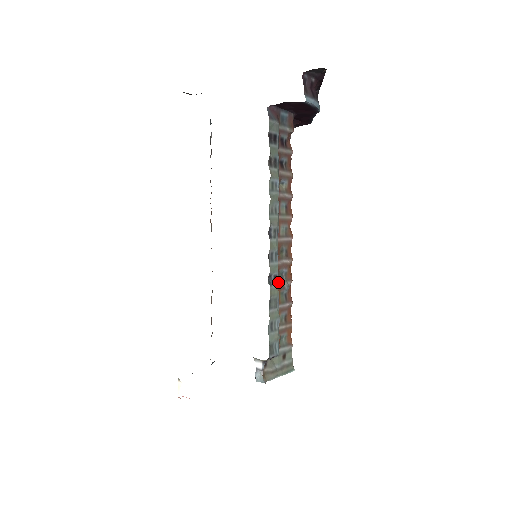
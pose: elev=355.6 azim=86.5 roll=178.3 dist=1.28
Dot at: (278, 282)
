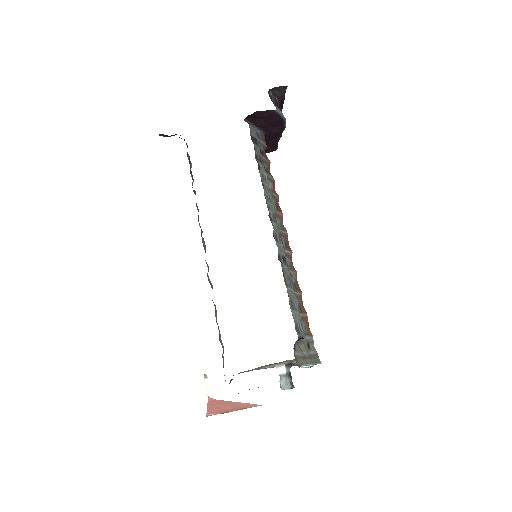
Dot at: occluded
